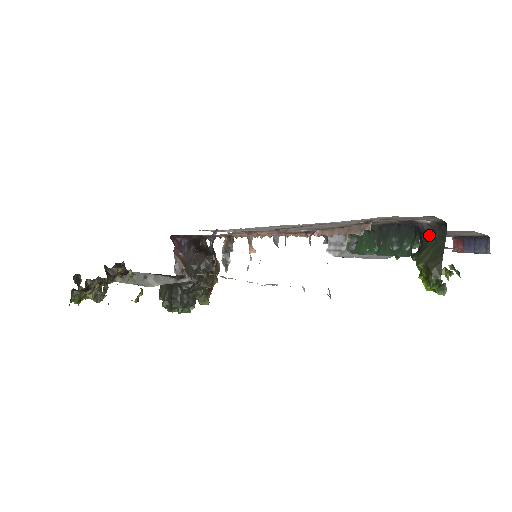
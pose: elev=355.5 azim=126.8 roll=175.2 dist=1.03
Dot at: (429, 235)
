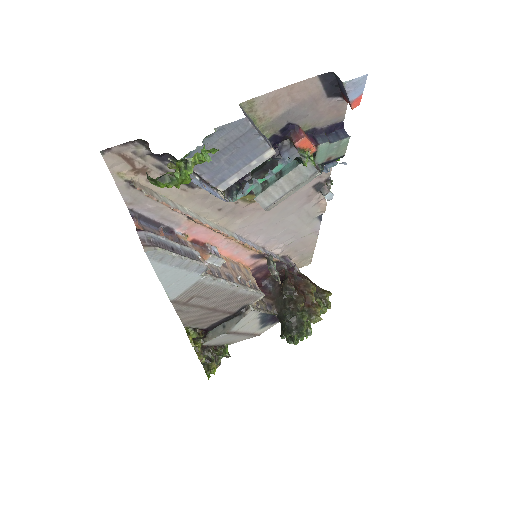
Dot at: occluded
